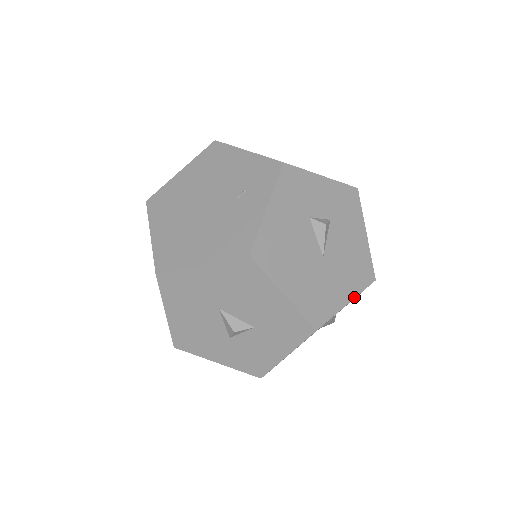
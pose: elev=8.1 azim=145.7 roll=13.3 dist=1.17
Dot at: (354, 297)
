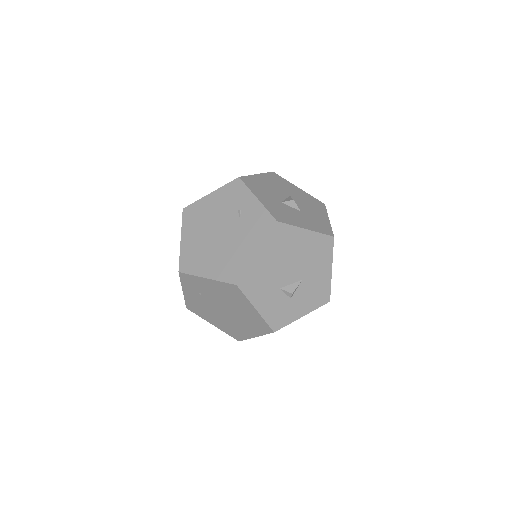
Dot at: (331, 277)
